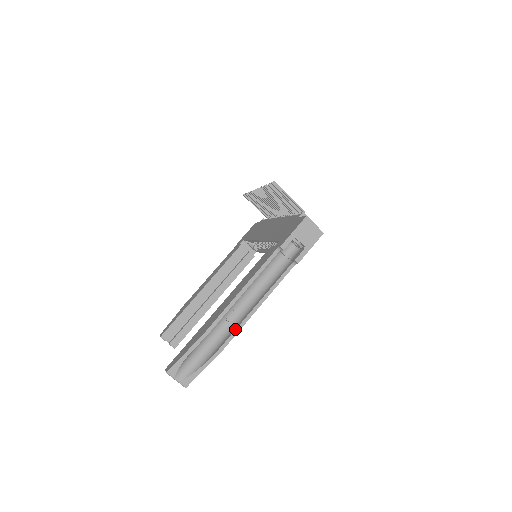
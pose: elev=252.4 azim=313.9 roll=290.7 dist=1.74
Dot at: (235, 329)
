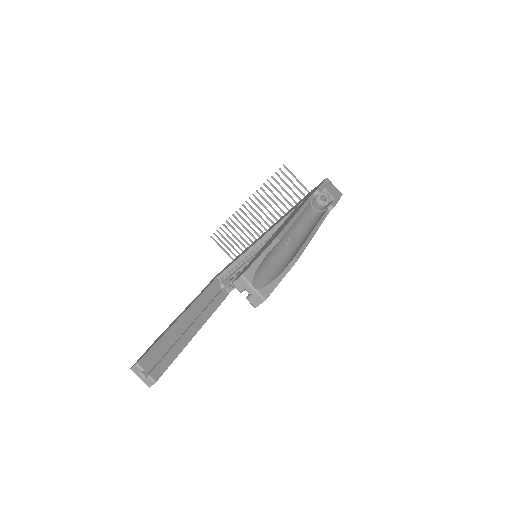
Dot at: (302, 244)
